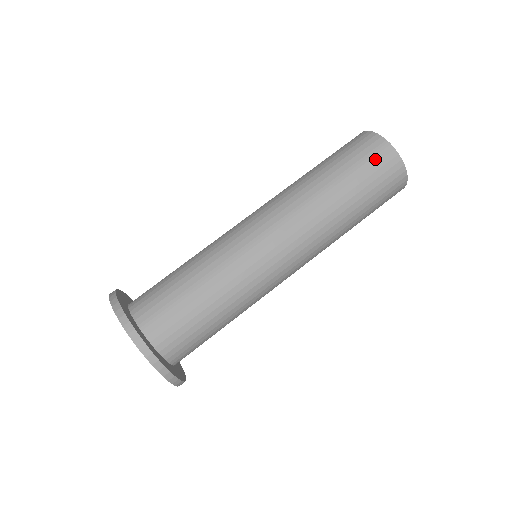
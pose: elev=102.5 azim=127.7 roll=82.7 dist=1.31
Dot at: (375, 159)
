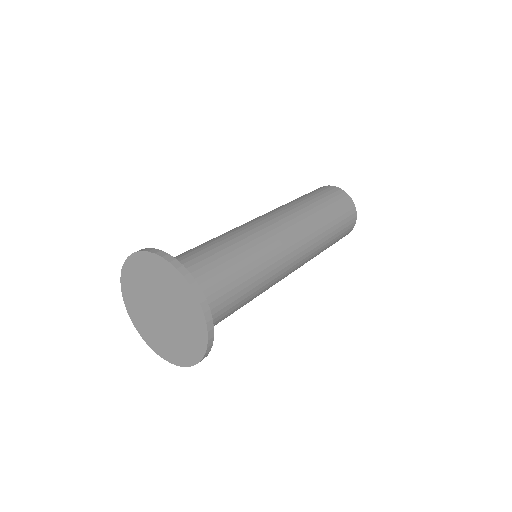
Dot at: occluded
